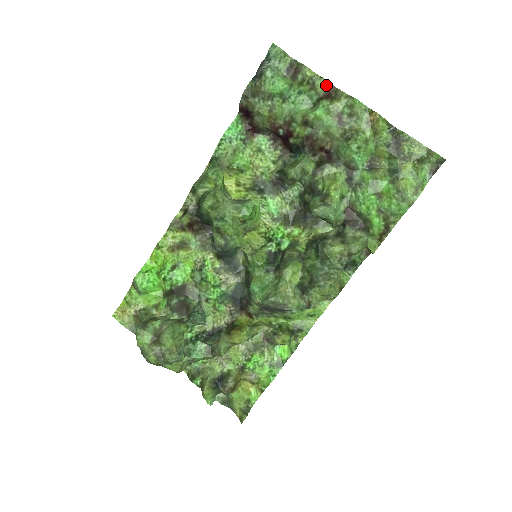
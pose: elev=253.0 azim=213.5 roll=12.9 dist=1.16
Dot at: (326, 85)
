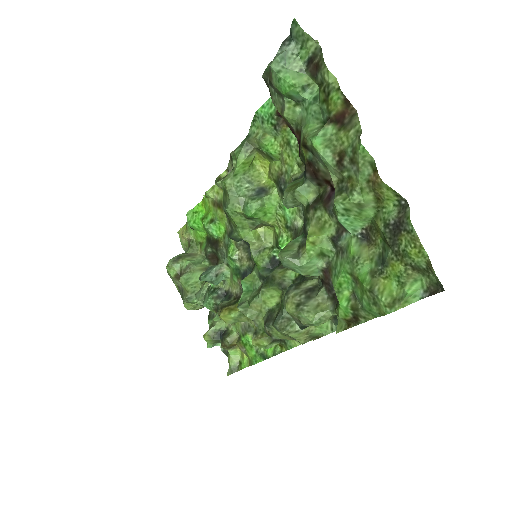
Dot at: (342, 102)
